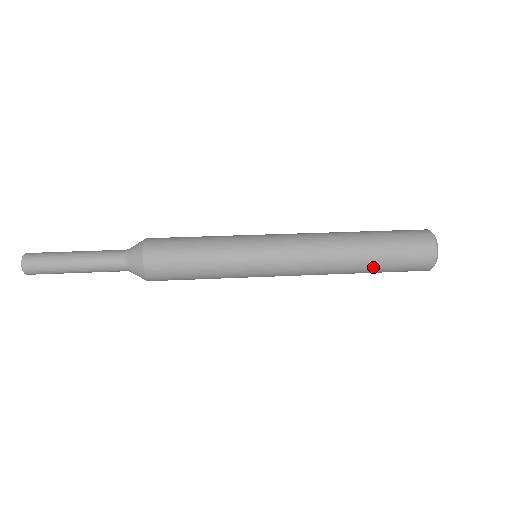
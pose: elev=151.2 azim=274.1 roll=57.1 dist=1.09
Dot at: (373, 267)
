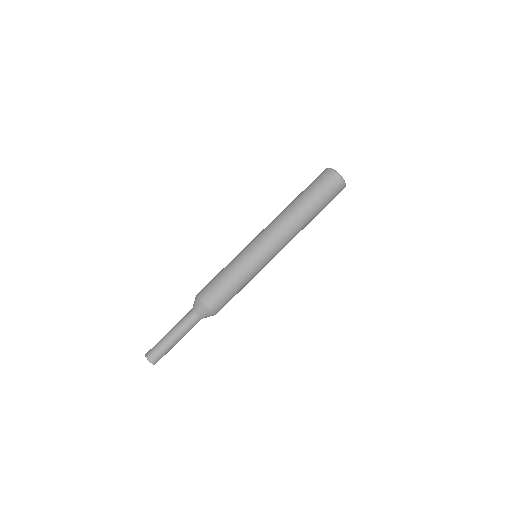
Dot at: occluded
